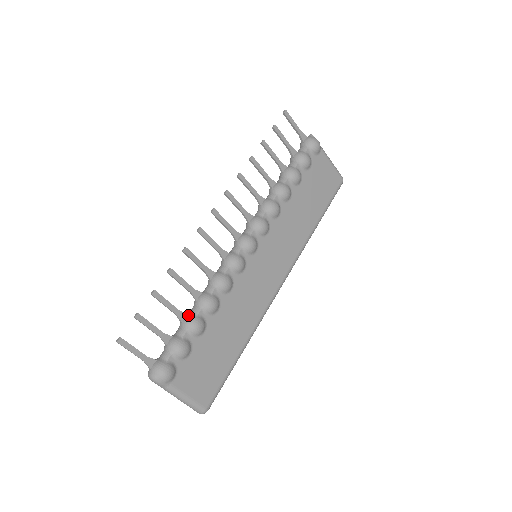
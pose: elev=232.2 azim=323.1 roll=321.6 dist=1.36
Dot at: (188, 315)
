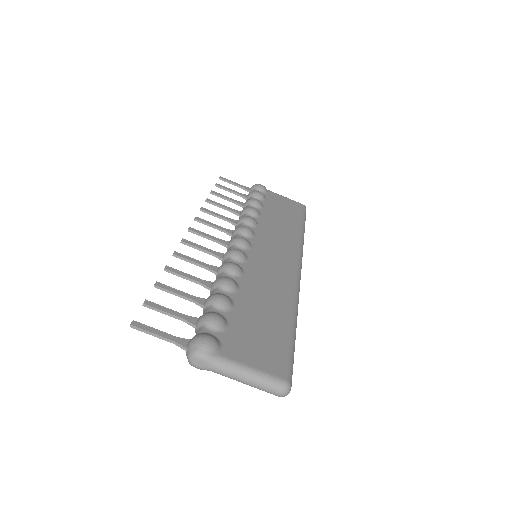
Dot at: (207, 298)
